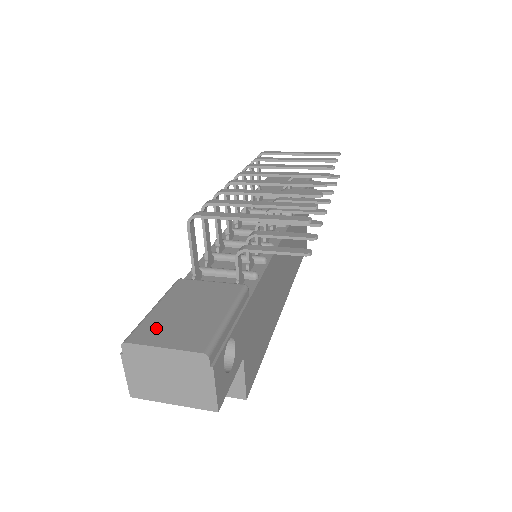
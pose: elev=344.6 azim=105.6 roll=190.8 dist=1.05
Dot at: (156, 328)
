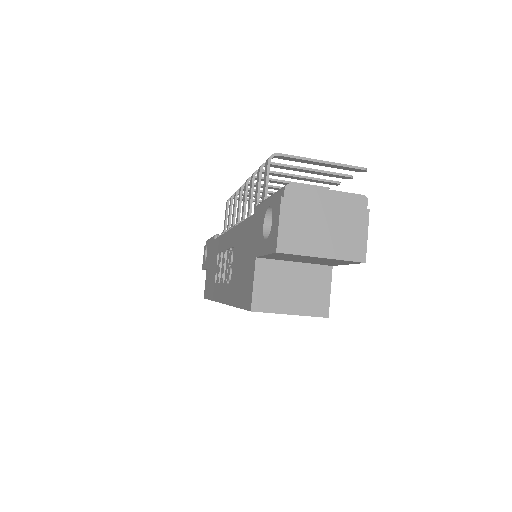
Dot at: occluded
